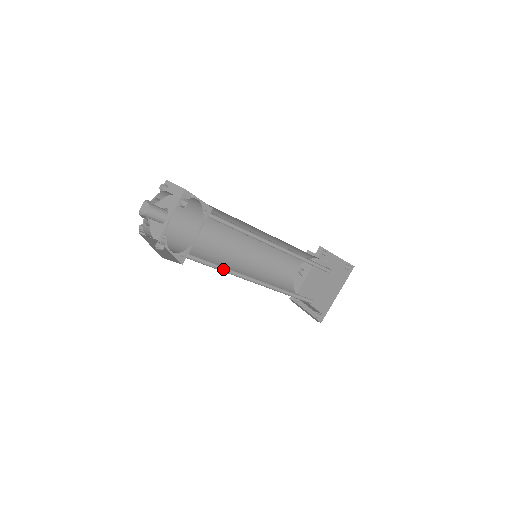
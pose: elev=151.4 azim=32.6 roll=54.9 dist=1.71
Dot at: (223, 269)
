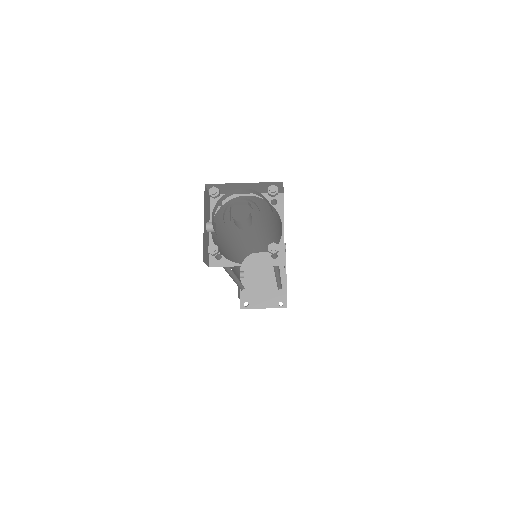
Dot at: occluded
